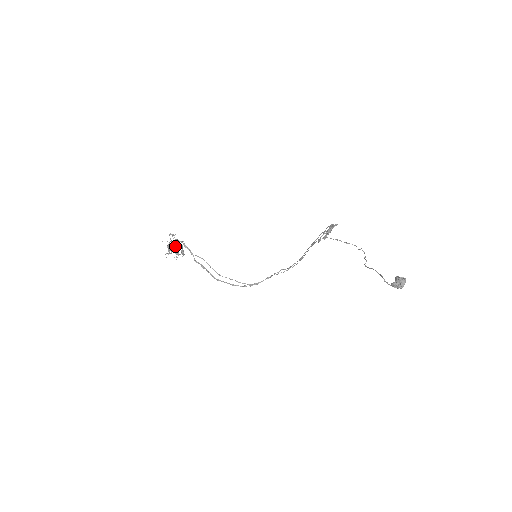
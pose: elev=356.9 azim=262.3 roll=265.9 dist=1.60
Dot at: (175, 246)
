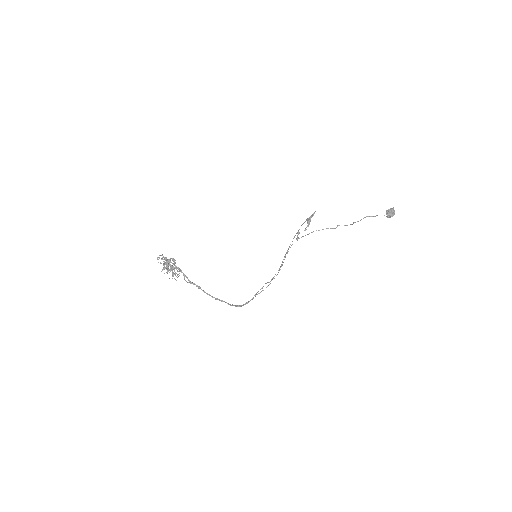
Dot at: (170, 264)
